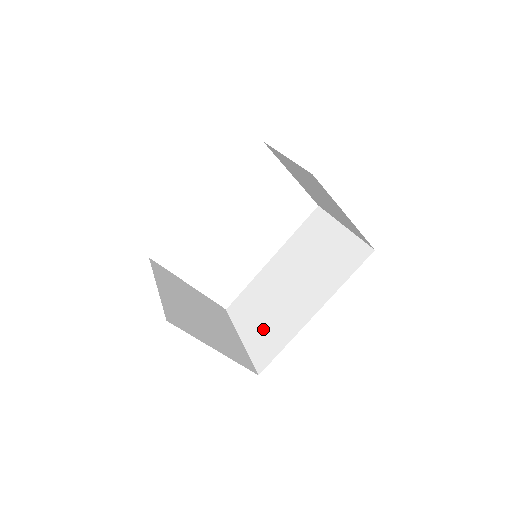
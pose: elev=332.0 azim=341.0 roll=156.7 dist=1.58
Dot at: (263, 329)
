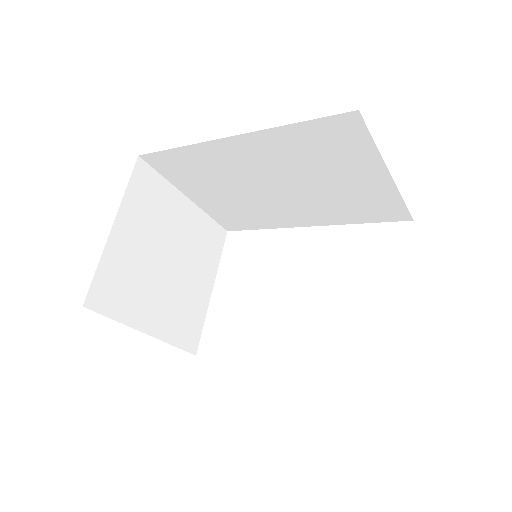
Dot at: occluded
